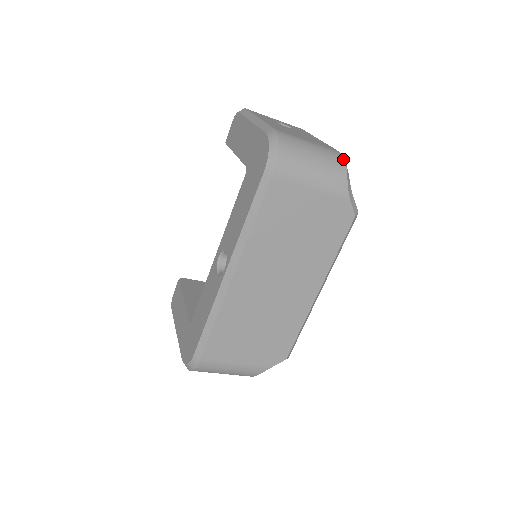
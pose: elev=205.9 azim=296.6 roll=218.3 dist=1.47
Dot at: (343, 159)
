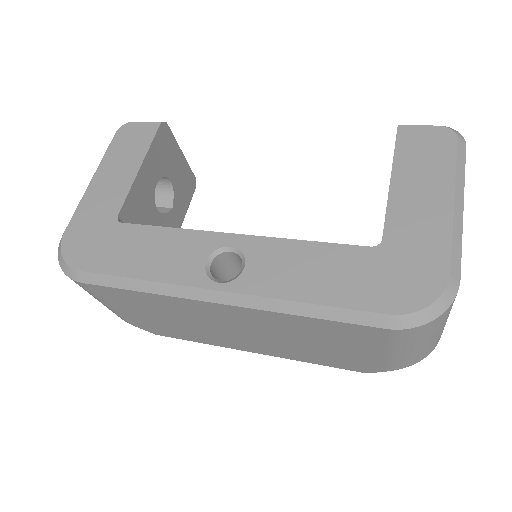
Dot at: occluded
